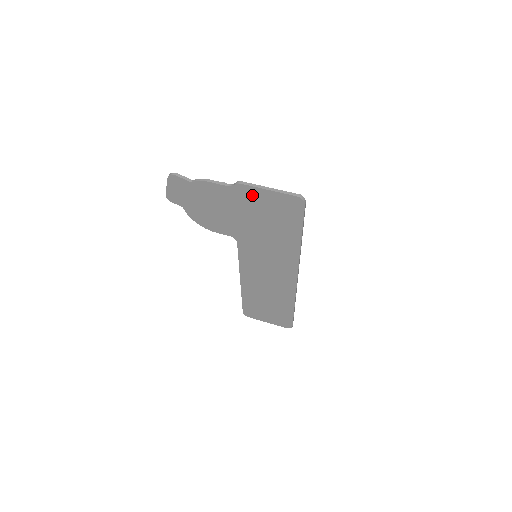
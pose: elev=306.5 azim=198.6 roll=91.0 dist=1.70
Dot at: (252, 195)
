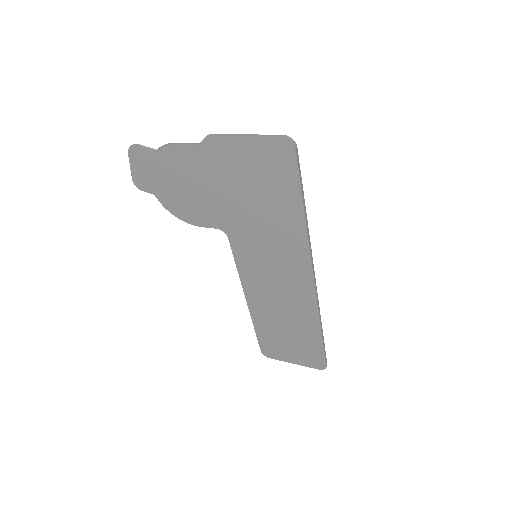
Dot at: (227, 152)
